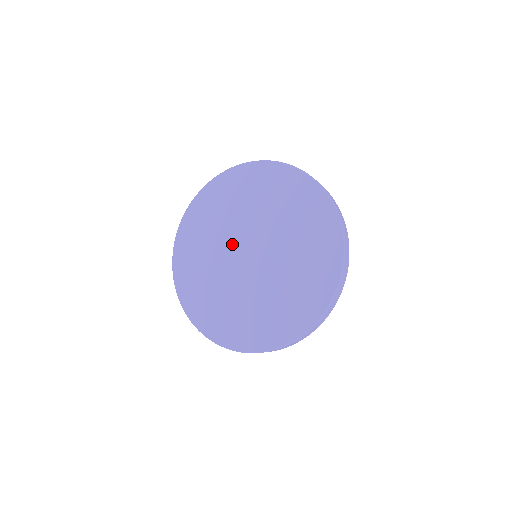
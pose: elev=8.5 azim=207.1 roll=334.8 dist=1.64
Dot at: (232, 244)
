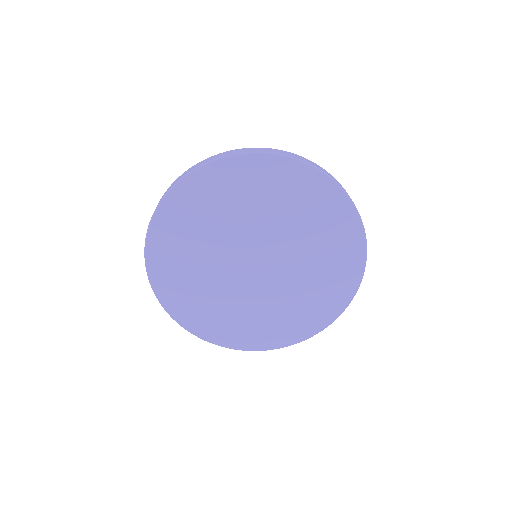
Dot at: (240, 243)
